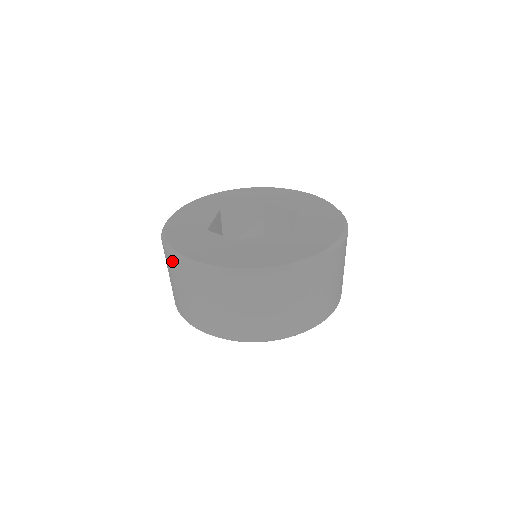
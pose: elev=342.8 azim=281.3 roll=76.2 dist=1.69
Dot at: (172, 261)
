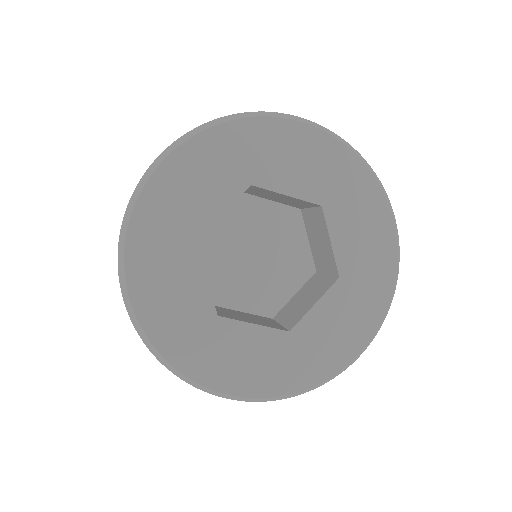
Dot at: occluded
